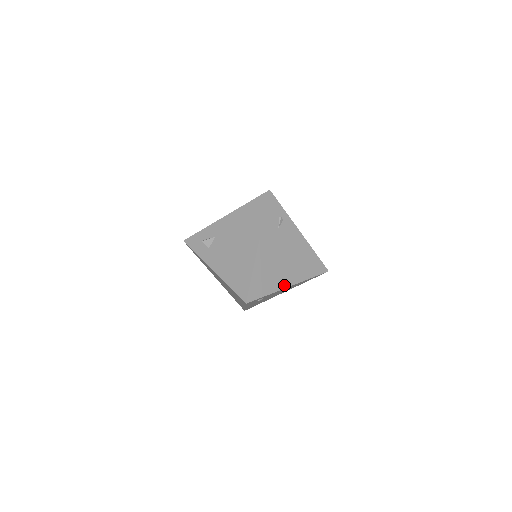
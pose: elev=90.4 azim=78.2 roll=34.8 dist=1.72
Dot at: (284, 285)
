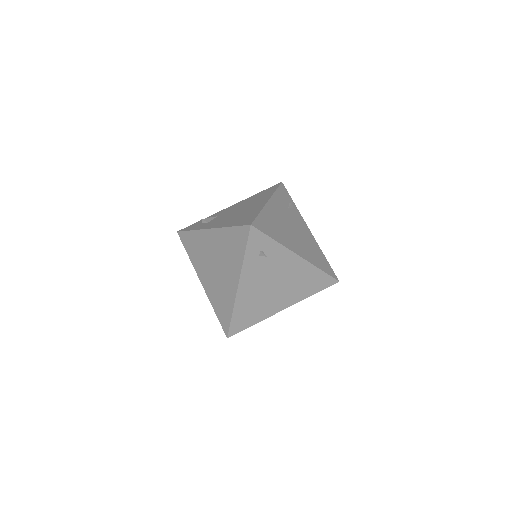
Dot at: (292, 249)
